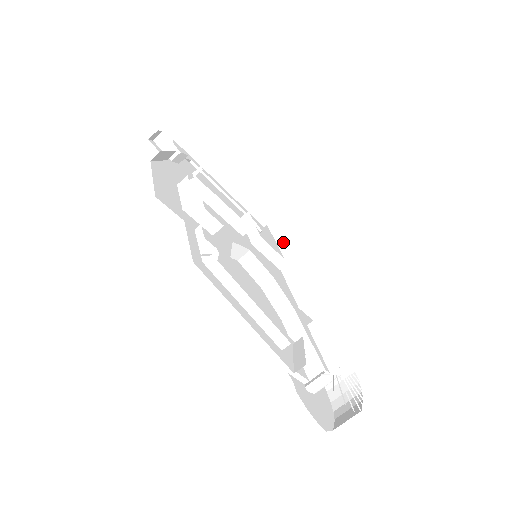
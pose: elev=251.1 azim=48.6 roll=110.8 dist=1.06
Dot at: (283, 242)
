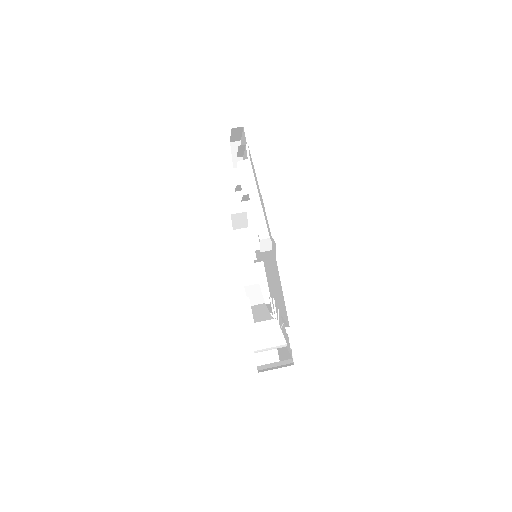
Dot at: occluded
